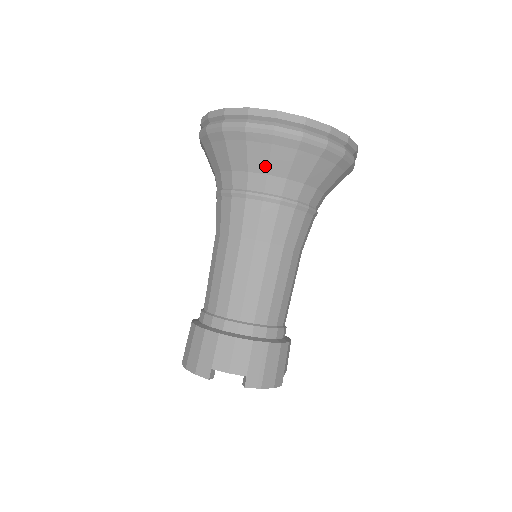
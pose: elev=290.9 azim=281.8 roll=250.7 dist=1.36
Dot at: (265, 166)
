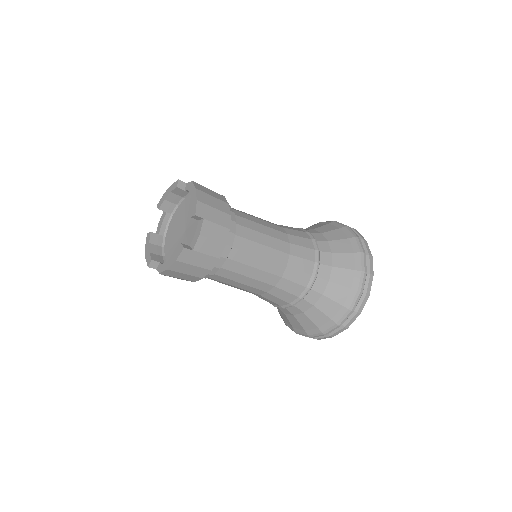
Dot at: (316, 228)
